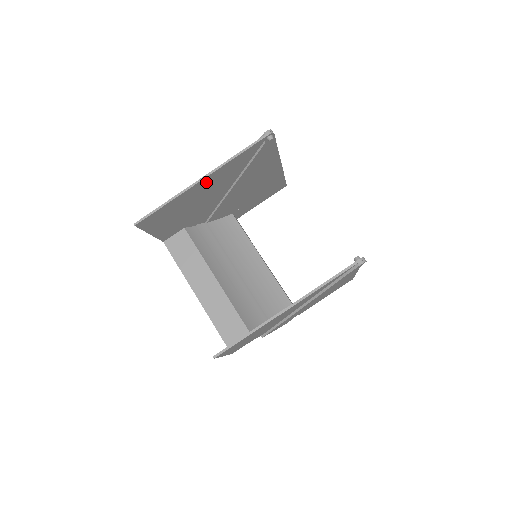
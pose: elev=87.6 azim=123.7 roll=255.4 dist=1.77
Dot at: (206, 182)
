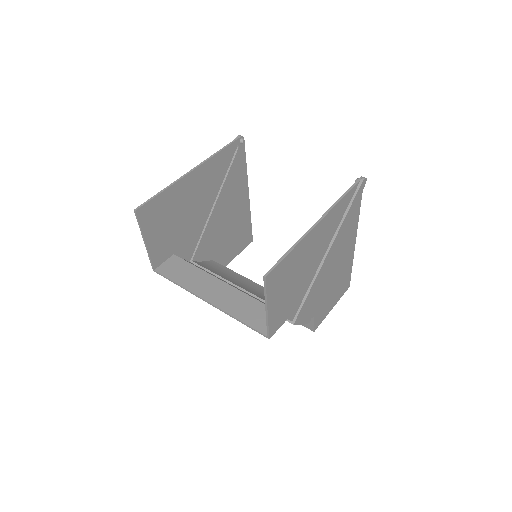
Dot at: (196, 177)
